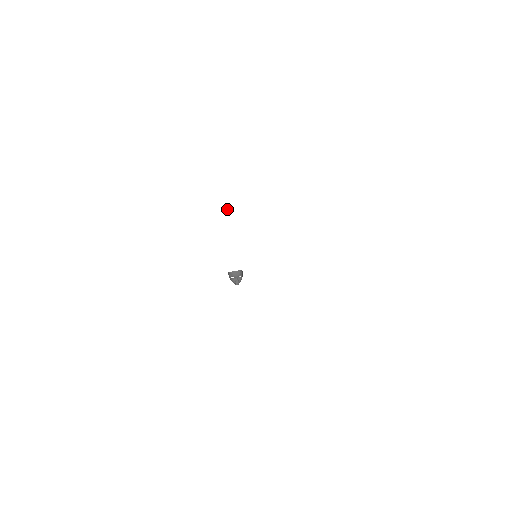
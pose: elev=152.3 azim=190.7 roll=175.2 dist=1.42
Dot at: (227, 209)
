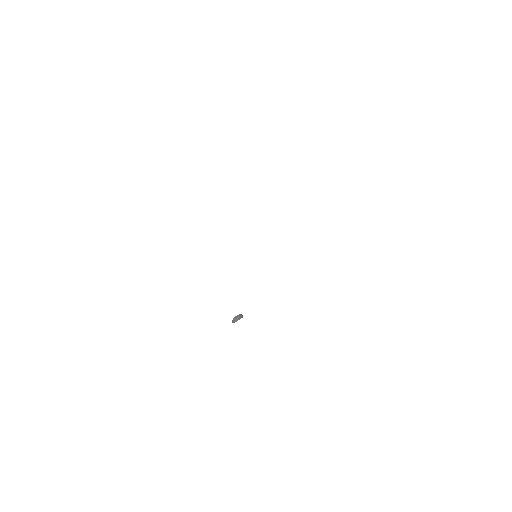
Dot at: (220, 232)
